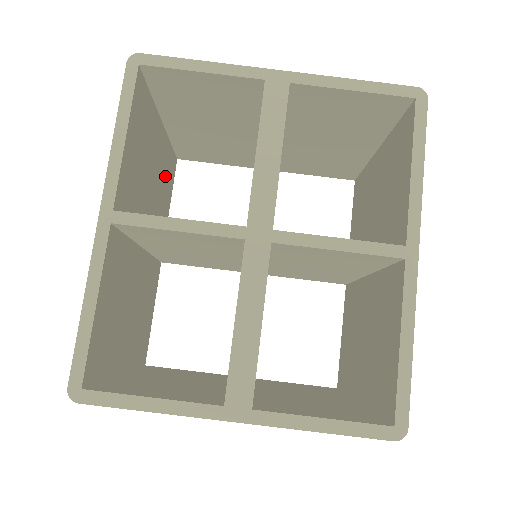
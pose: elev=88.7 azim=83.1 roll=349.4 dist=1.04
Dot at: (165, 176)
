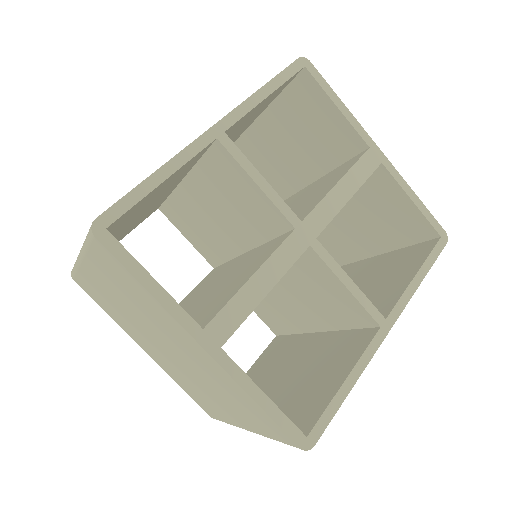
Dot at: occluded
